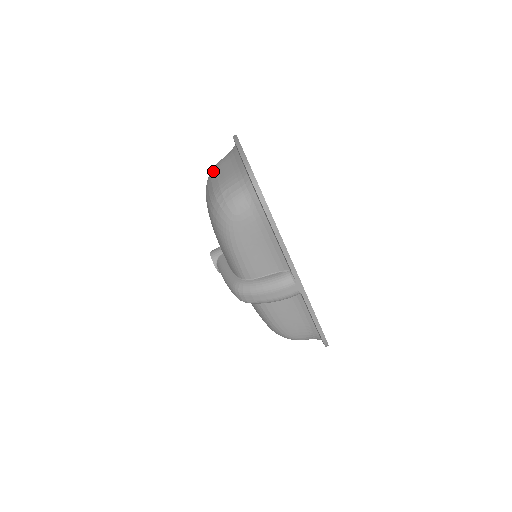
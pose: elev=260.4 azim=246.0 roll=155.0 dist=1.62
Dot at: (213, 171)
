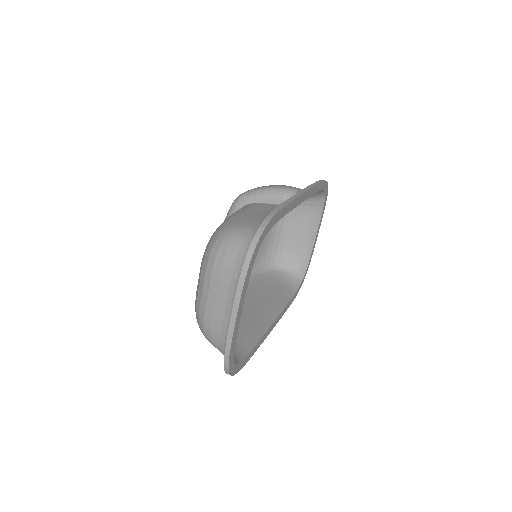
Dot at: (282, 244)
